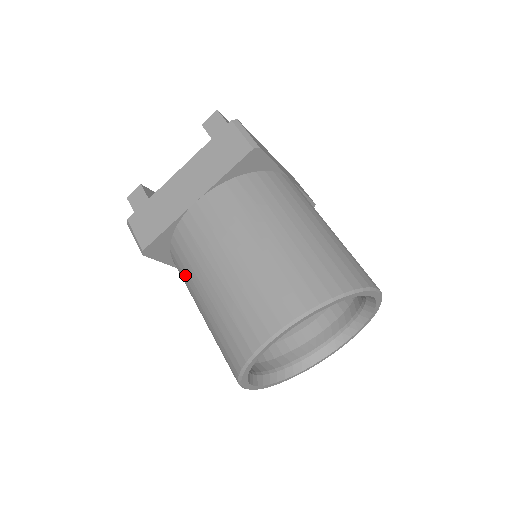
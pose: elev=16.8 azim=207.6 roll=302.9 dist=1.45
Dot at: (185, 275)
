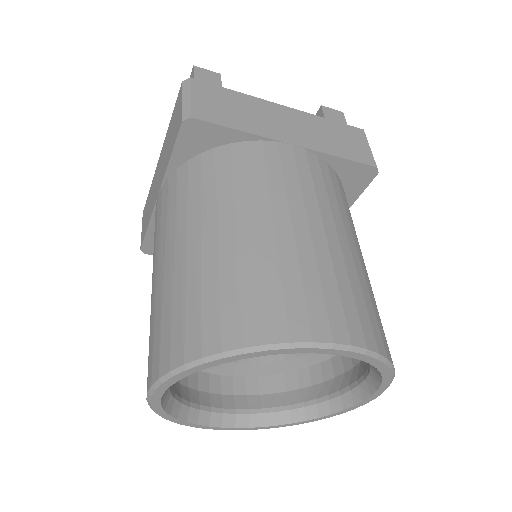
Dot at: occluded
